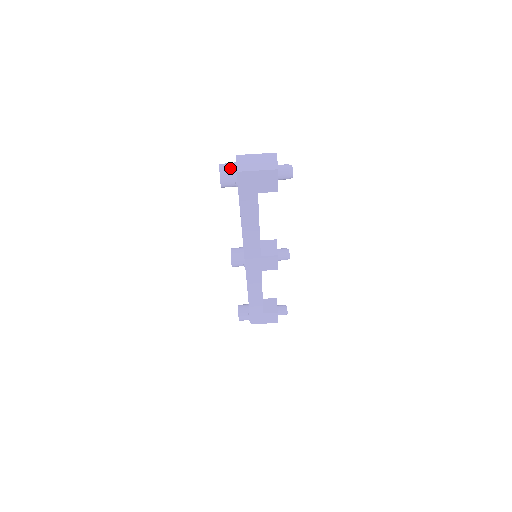
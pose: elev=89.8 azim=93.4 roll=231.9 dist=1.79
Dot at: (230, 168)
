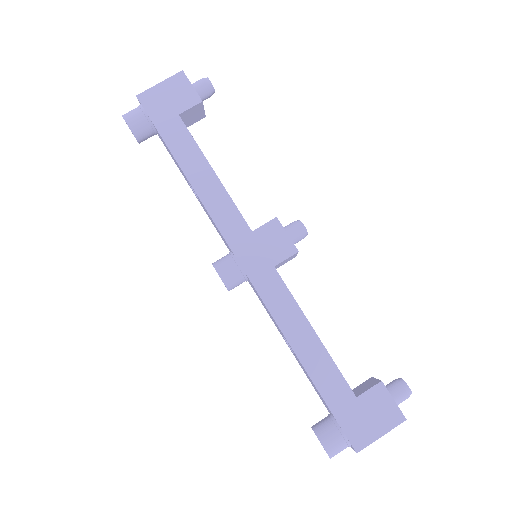
Dot at: occluded
